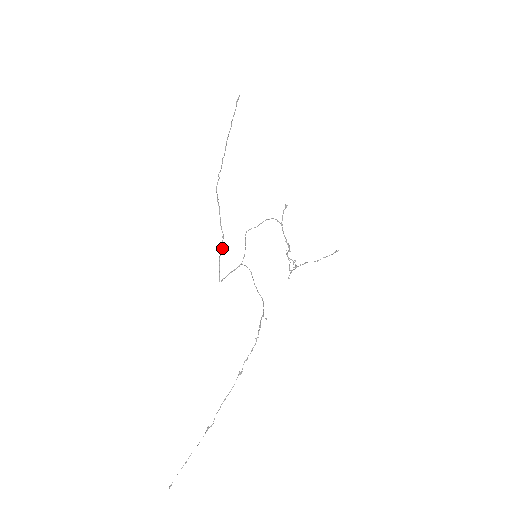
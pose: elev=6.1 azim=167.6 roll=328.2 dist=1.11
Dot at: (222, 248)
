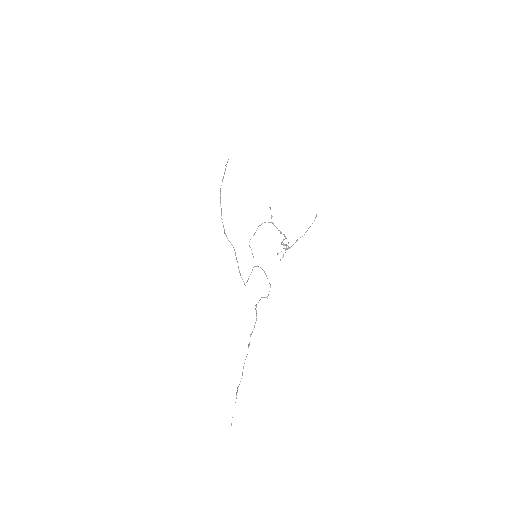
Dot at: (237, 262)
